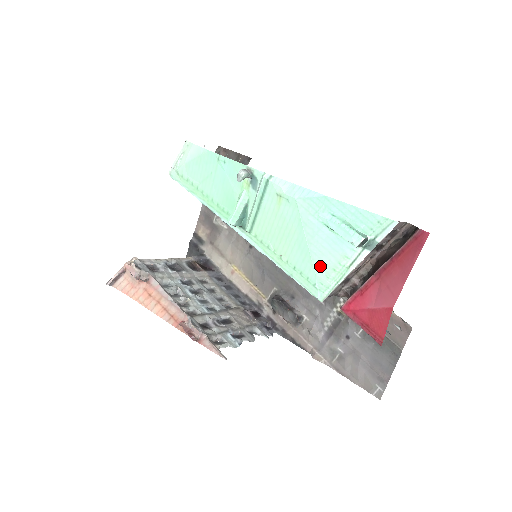
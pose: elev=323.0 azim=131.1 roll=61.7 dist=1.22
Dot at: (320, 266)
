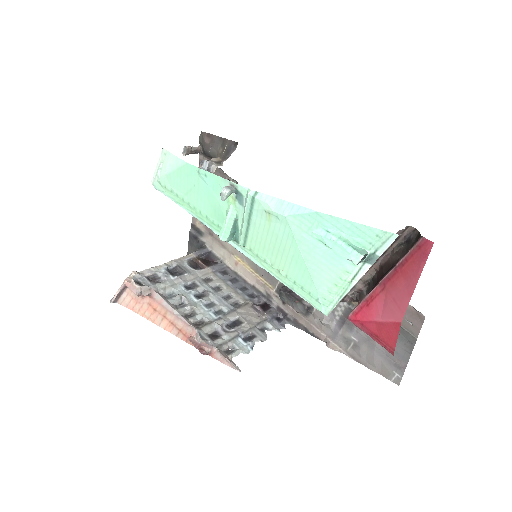
Dot at: (321, 282)
